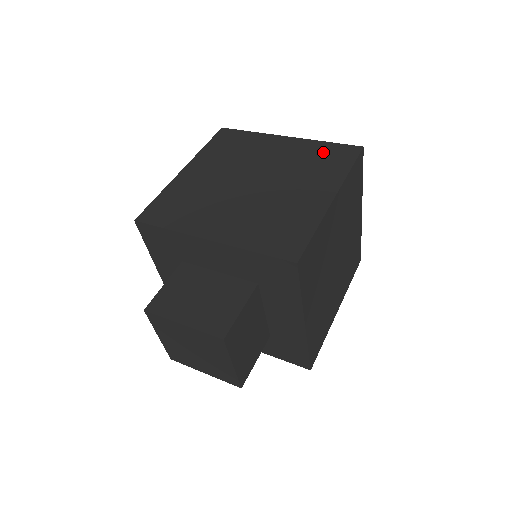
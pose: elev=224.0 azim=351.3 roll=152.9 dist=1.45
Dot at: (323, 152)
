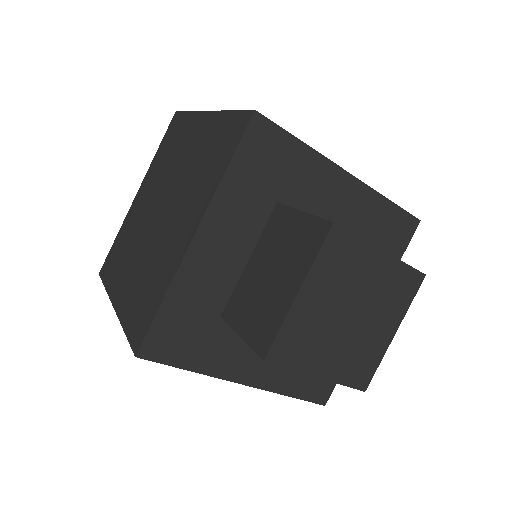
Dot at: occluded
